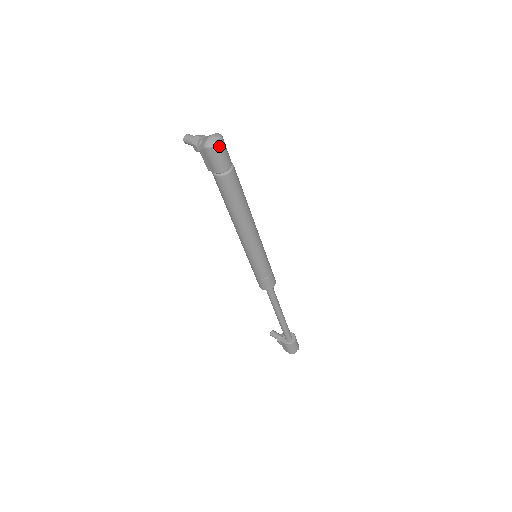
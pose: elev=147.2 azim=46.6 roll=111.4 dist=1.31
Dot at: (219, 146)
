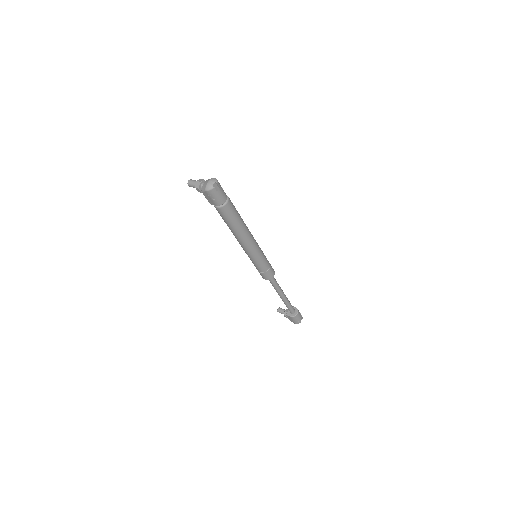
Dot at: (216, 187)
